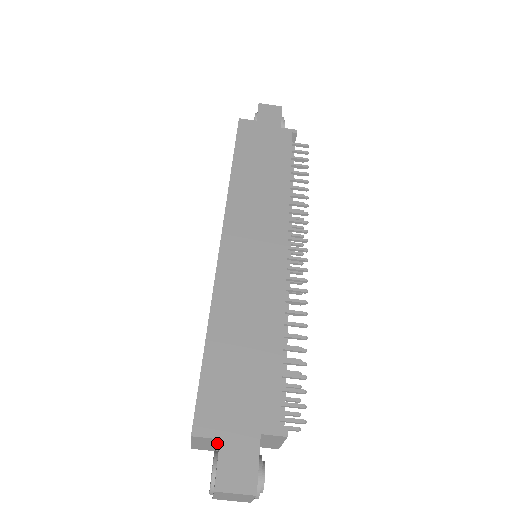
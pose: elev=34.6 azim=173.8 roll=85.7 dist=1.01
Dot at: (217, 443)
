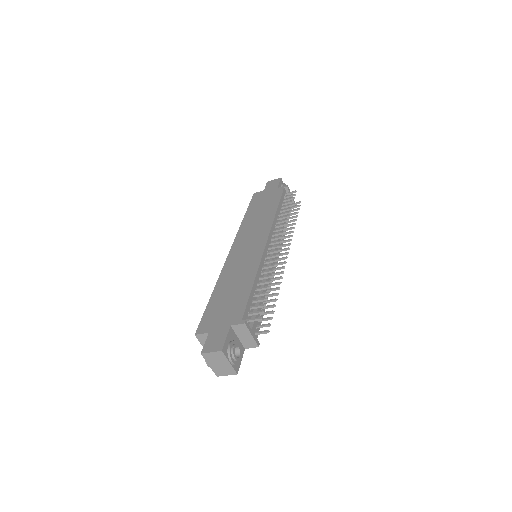
Dot at: occluded
